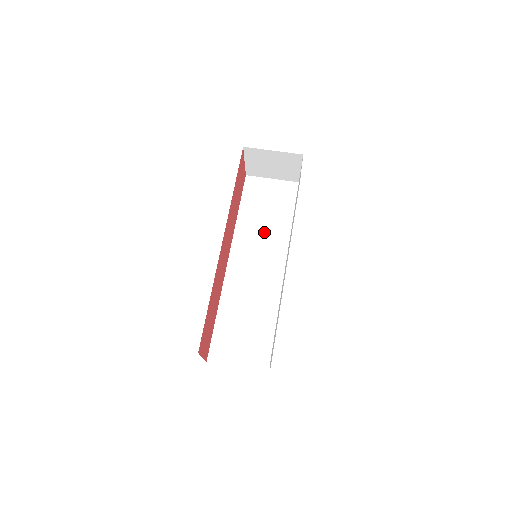
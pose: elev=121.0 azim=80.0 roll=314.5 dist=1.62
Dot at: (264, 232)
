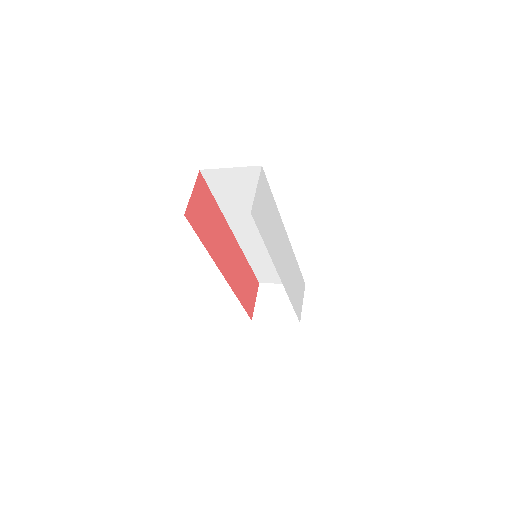
Dot at: occluded
